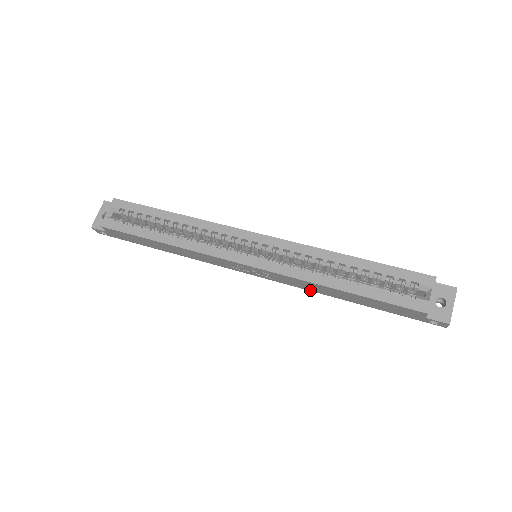
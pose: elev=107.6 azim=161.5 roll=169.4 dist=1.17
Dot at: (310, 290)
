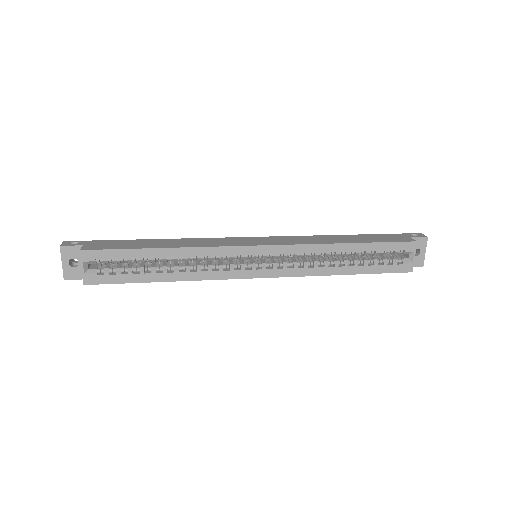
Dot at: occluded
